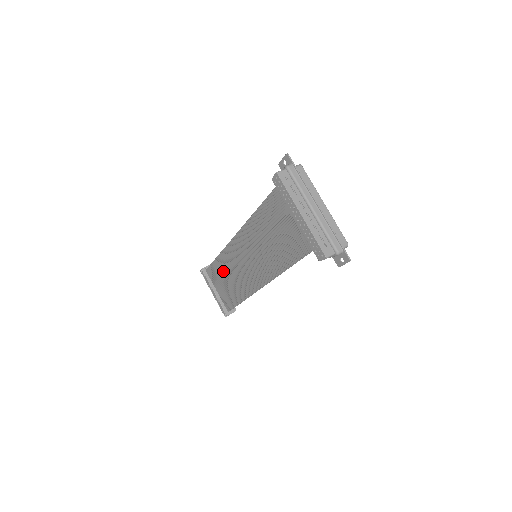
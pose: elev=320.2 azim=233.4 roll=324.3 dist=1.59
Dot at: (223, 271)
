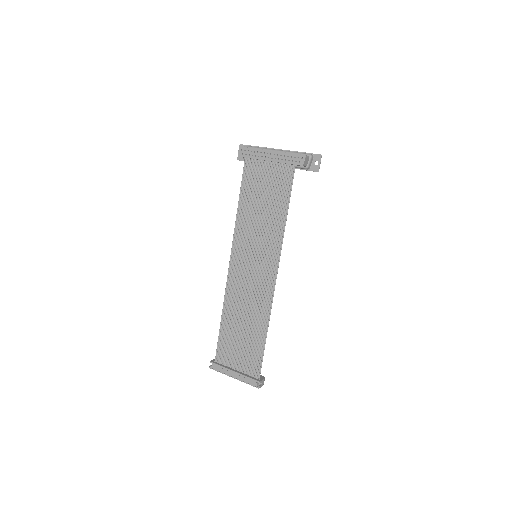
Dot at: (233, 327)
